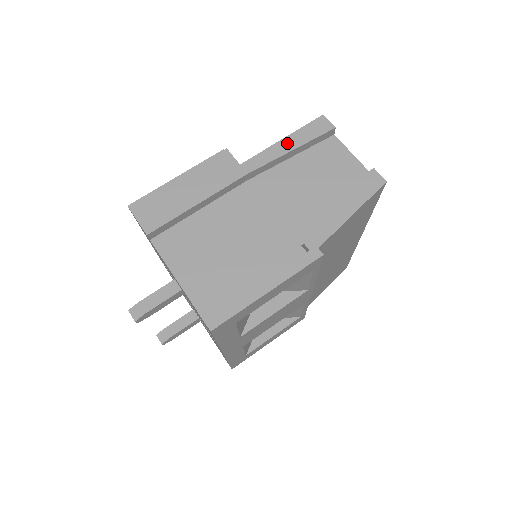
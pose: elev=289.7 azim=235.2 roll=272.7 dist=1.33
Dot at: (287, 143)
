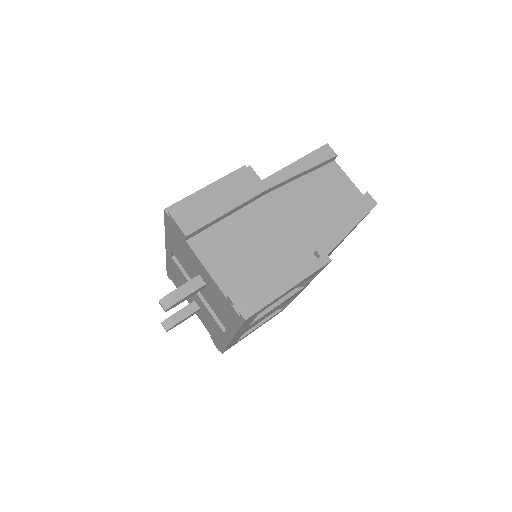
Dot at: (299, 165)
